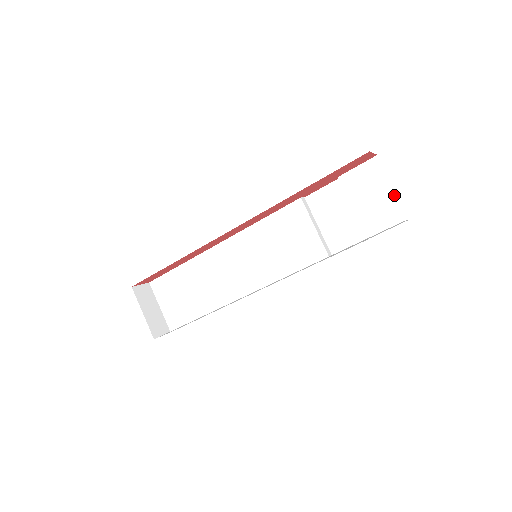
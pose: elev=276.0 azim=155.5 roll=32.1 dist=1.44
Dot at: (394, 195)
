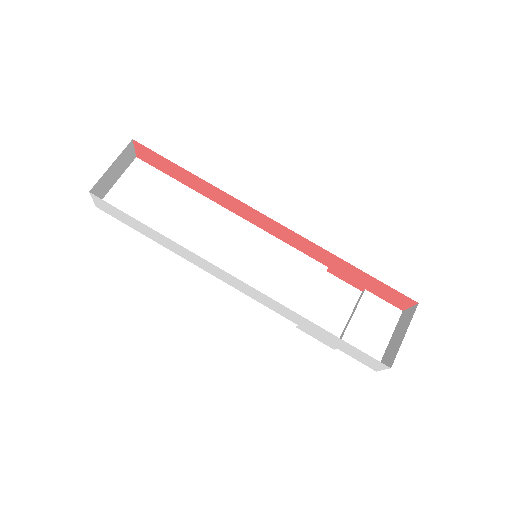
Dot at: (385, 345)
